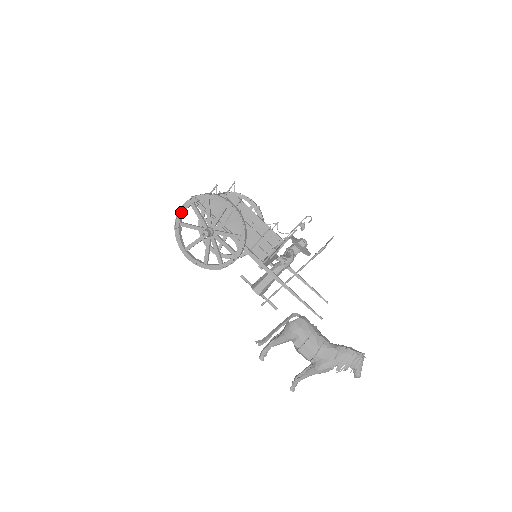
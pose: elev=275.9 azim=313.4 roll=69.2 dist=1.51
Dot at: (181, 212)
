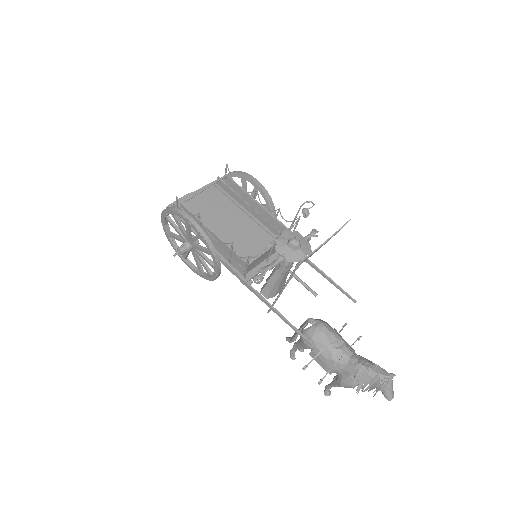
Dot at: (163, 224)
